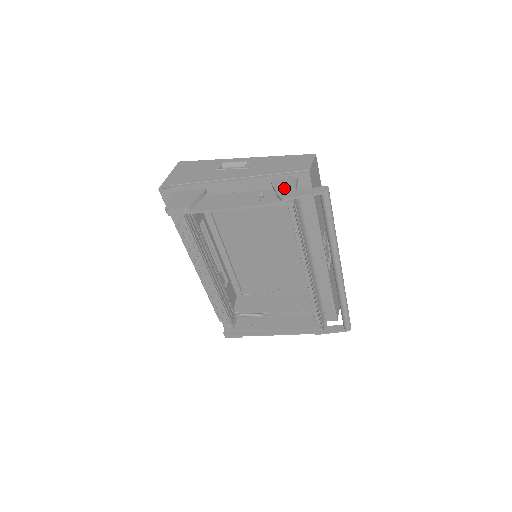
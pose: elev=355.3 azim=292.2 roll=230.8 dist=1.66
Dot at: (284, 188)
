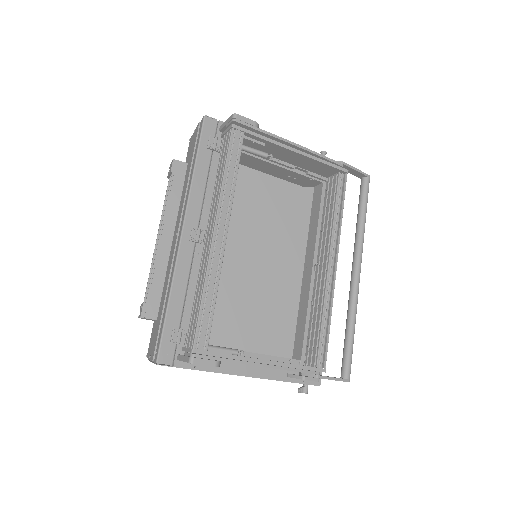
Dot at: occluded
